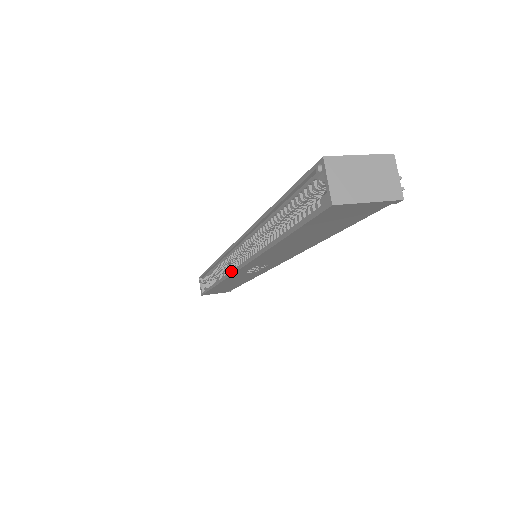
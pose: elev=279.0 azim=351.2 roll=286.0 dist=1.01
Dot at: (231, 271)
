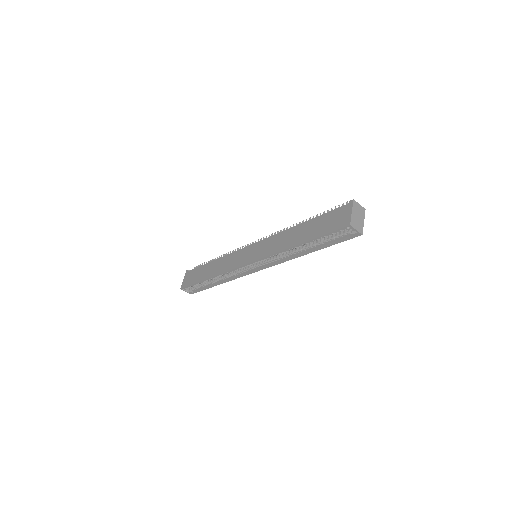
Dot at: (246, 272)
